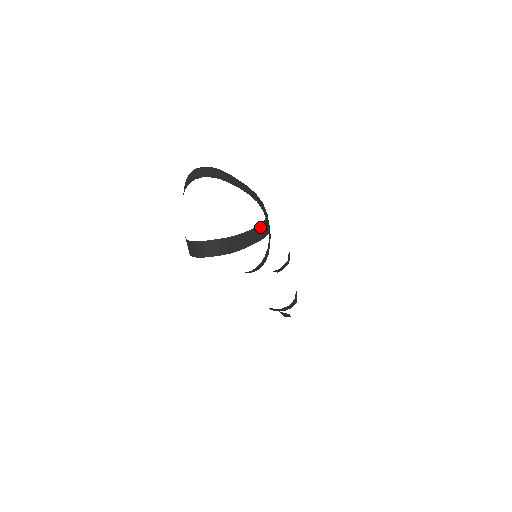
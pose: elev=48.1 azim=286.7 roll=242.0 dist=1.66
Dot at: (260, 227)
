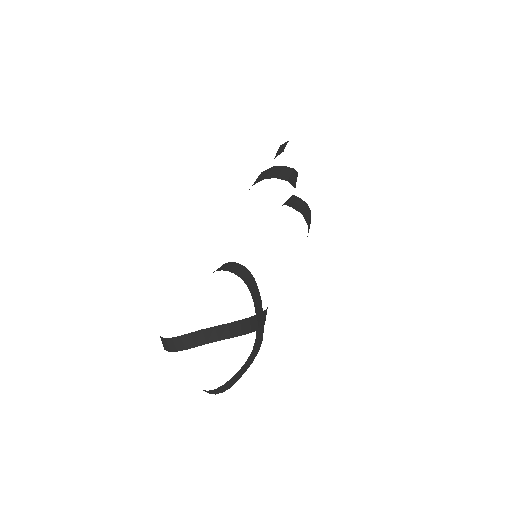
Dot at: (253, 352)
